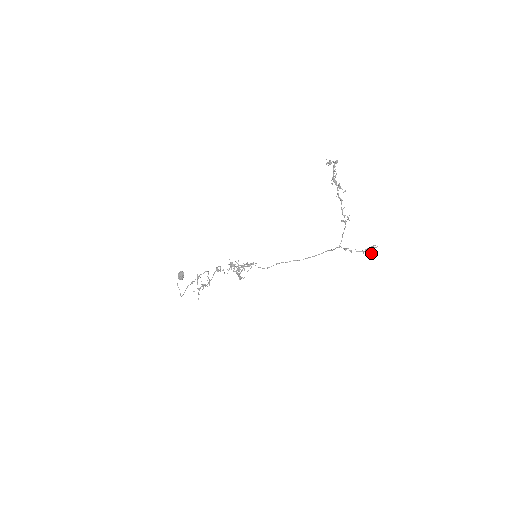
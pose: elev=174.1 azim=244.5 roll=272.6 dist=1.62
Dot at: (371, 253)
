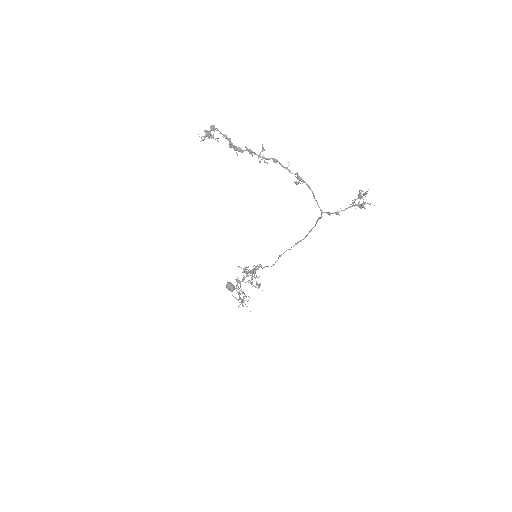
Dot at: (363, 204)
